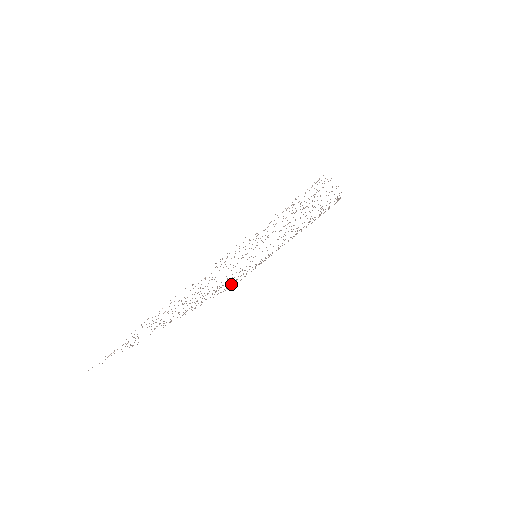
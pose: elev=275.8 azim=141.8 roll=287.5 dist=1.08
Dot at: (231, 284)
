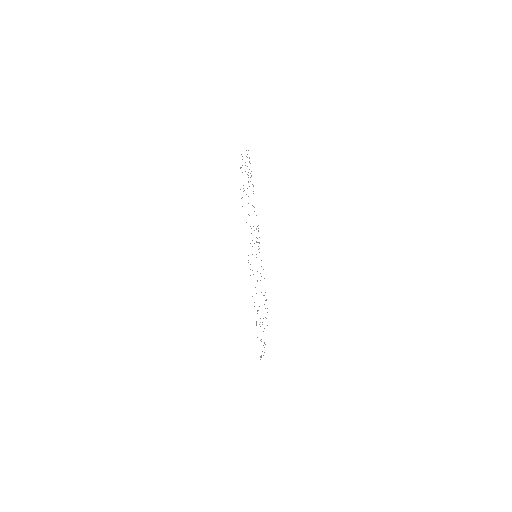
Dot at: occluded
